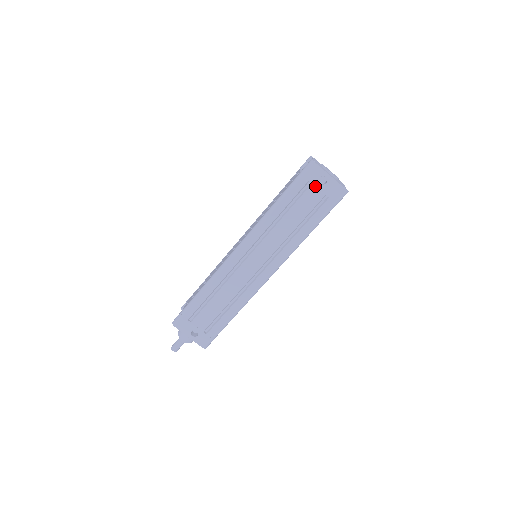
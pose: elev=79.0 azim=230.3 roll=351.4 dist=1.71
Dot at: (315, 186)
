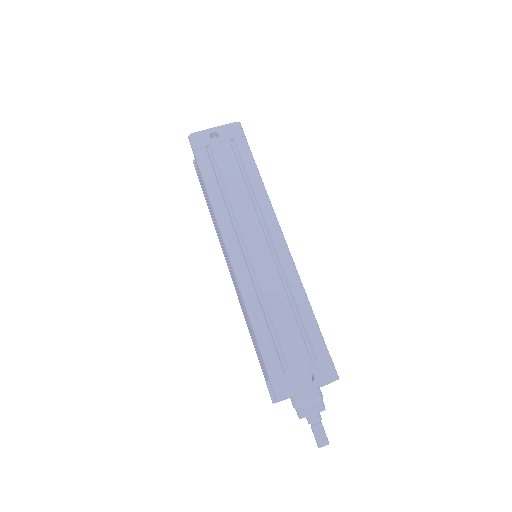
Dot at: (214, 144)
